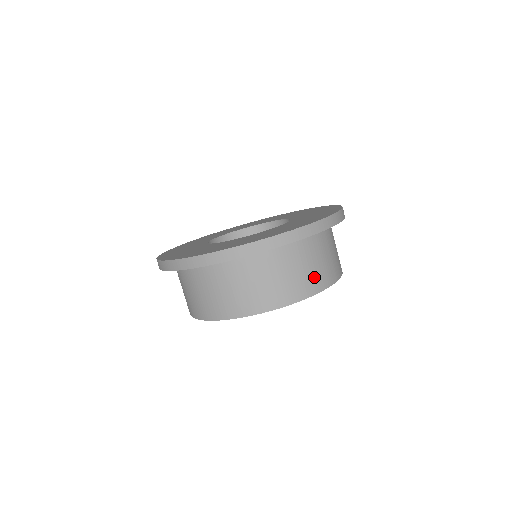
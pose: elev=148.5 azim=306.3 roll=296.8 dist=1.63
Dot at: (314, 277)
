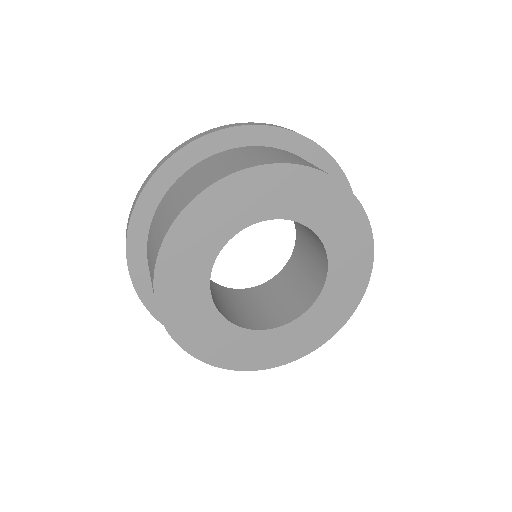
Dot at: (299, 161)
